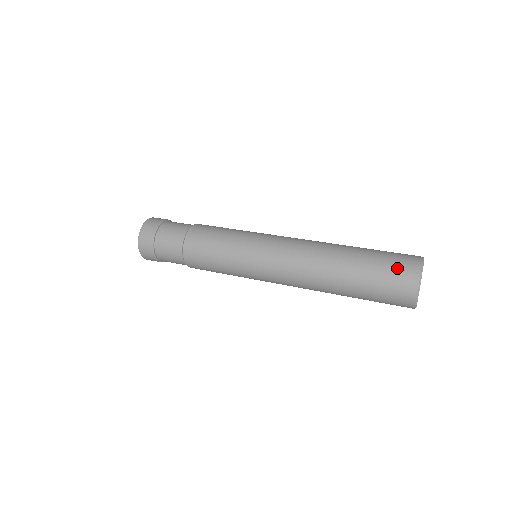
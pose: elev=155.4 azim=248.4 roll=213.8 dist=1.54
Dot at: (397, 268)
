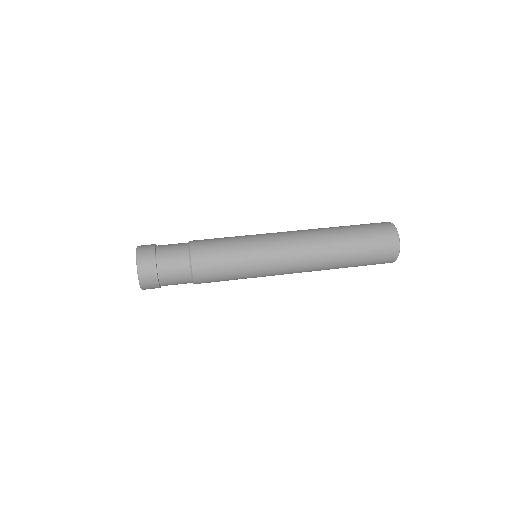
Dot at: (377, 226)
